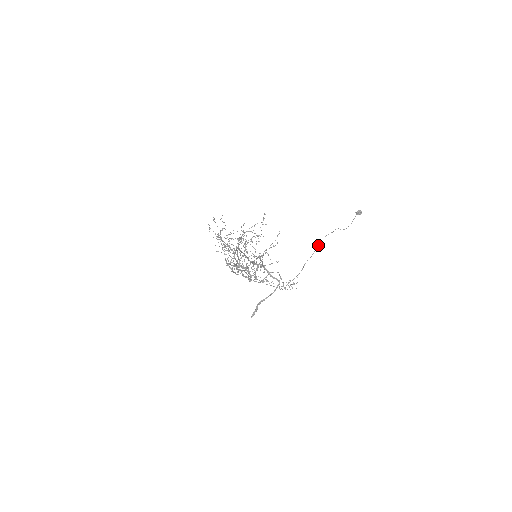
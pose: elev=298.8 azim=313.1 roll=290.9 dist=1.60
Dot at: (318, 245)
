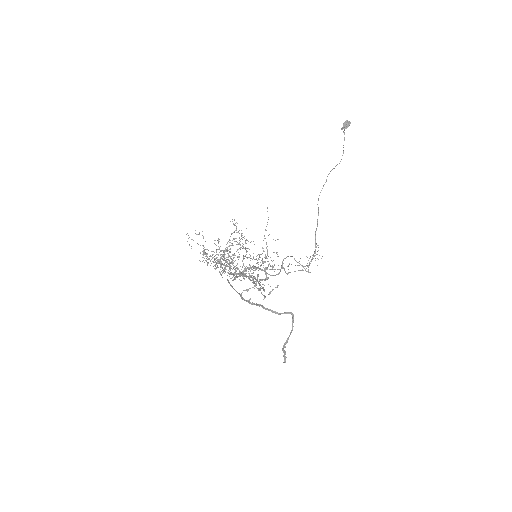
Dot at: occluded
